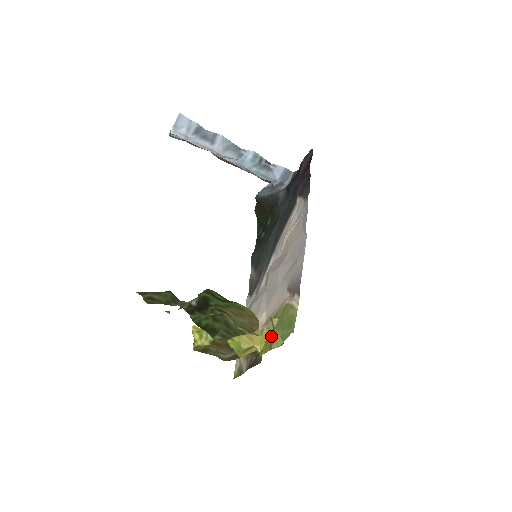
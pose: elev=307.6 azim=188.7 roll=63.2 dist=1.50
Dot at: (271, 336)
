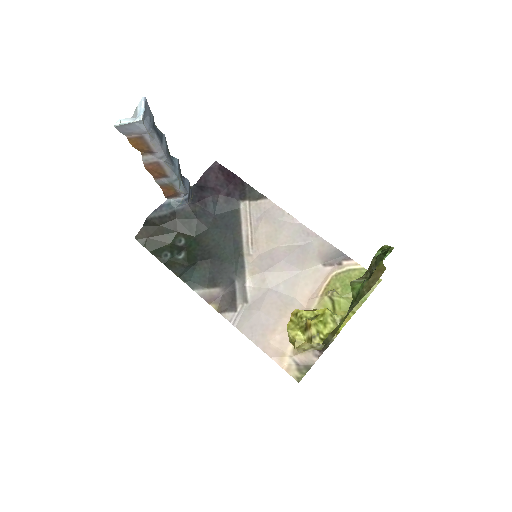
Dot at: (338, 307)
